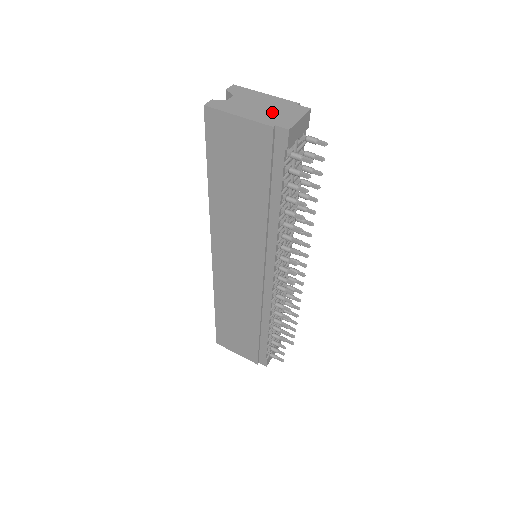
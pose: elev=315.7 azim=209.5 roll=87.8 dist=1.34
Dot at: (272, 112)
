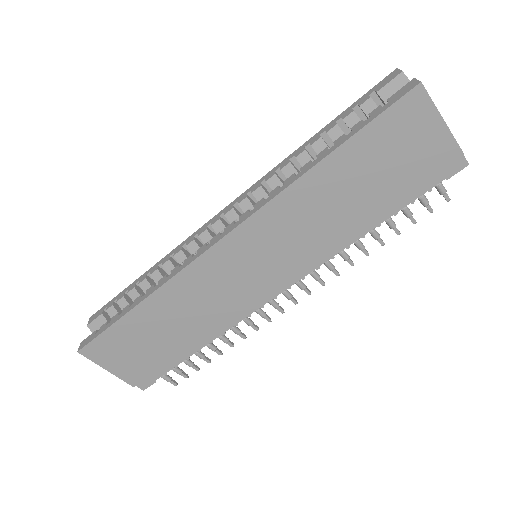
Dot at: occluded
